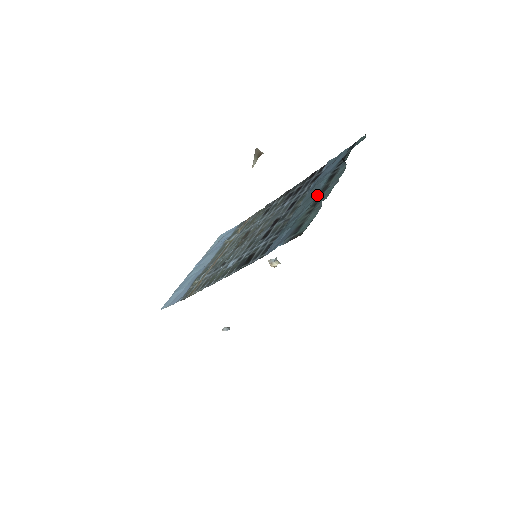
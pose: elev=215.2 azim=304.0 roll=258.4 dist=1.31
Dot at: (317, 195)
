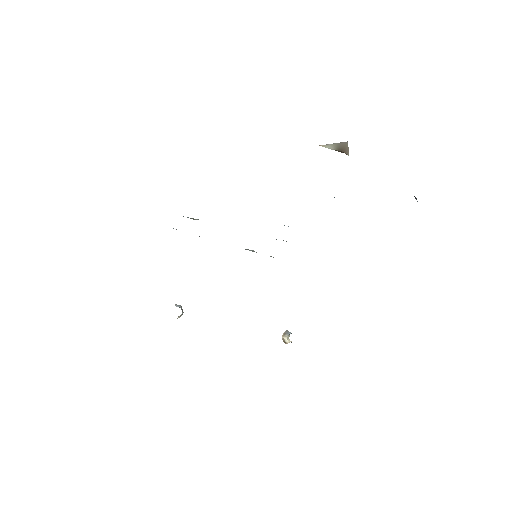
Dot at: occluded
